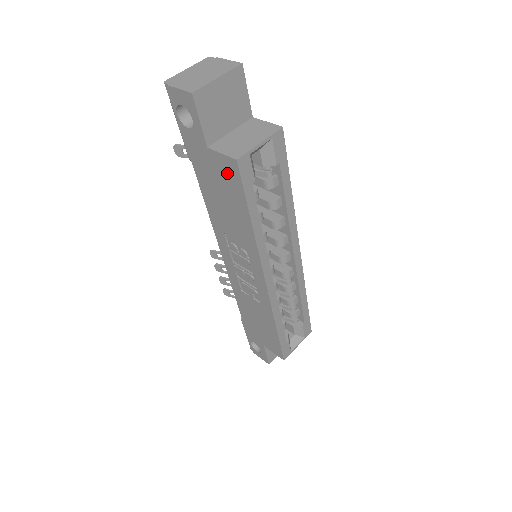
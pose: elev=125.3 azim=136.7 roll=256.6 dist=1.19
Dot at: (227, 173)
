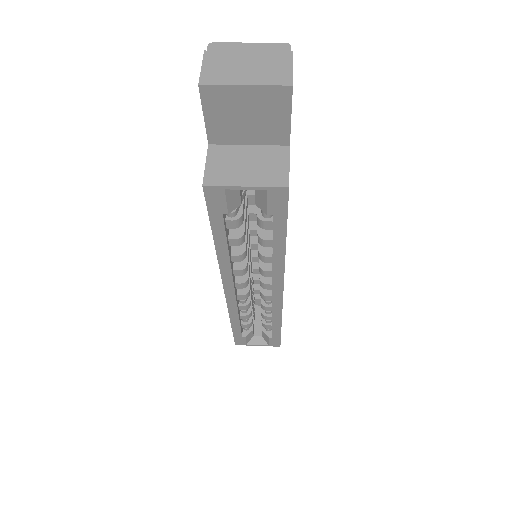
Dot at: occluded
